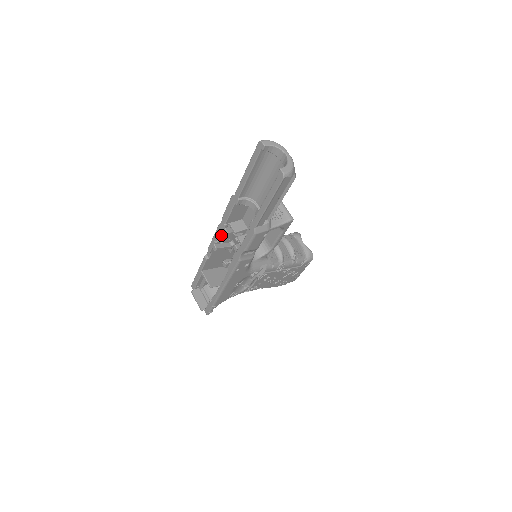
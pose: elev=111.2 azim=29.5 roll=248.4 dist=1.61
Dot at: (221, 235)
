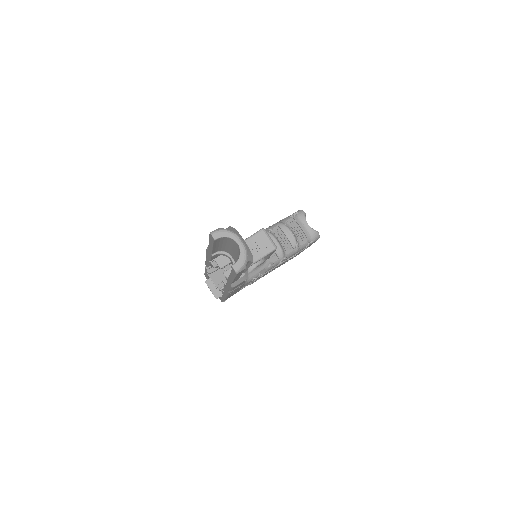
Dot at: (210, 265)
